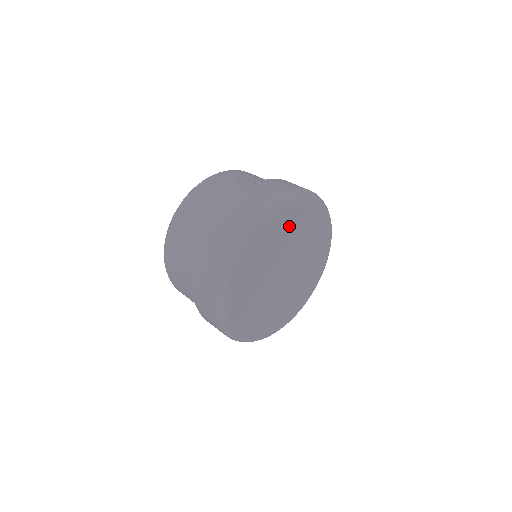
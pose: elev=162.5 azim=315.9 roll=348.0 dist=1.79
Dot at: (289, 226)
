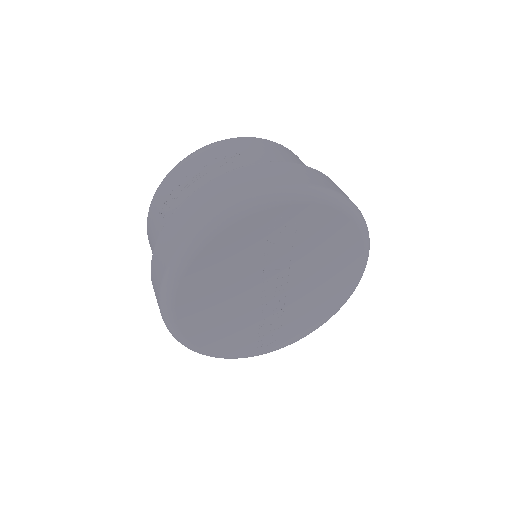
Dot at: (269, 237)
